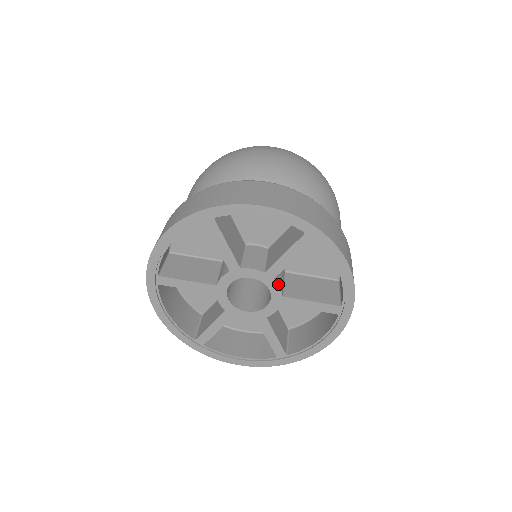
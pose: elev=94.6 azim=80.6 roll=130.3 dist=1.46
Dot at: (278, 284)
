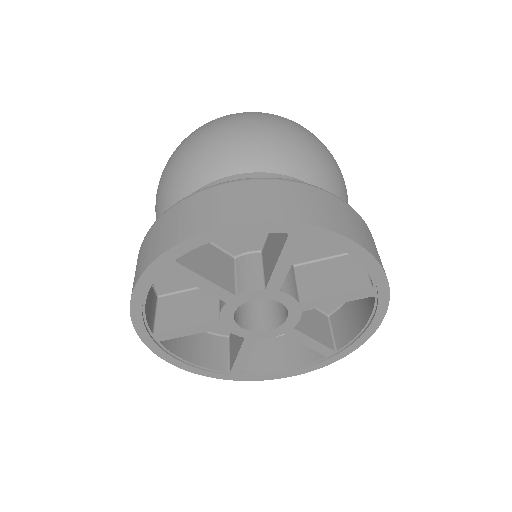
Dot at: occluded
